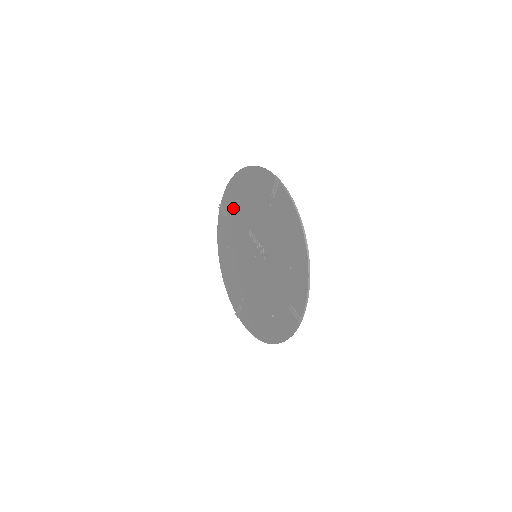
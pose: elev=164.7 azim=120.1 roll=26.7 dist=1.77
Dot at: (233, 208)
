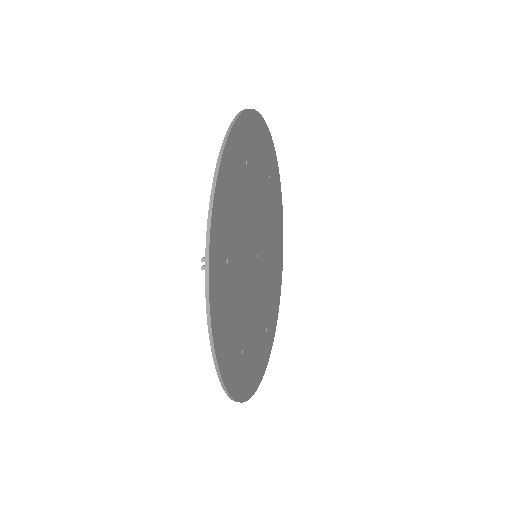
Dot at: occluded
